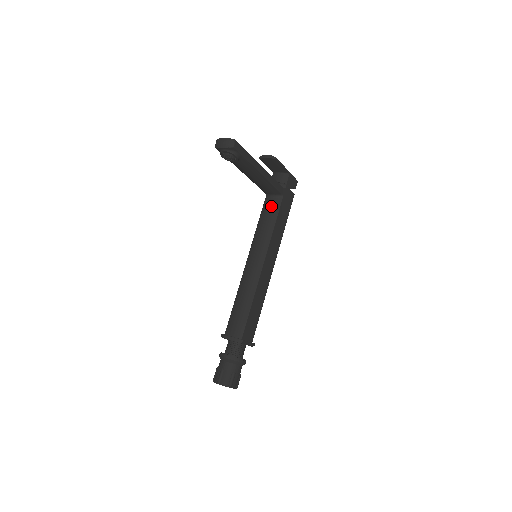
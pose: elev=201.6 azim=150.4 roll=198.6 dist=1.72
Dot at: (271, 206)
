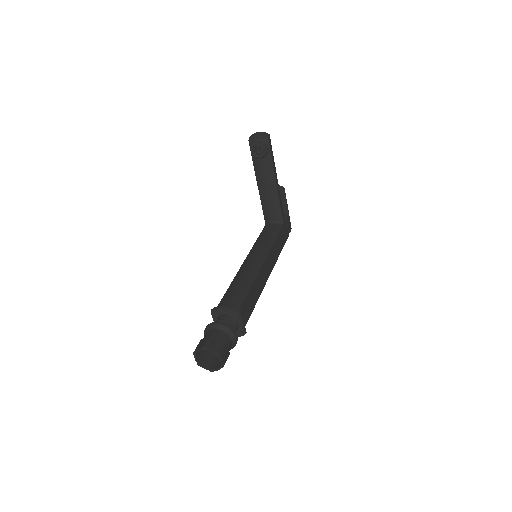
Dot at: (272, 228)
